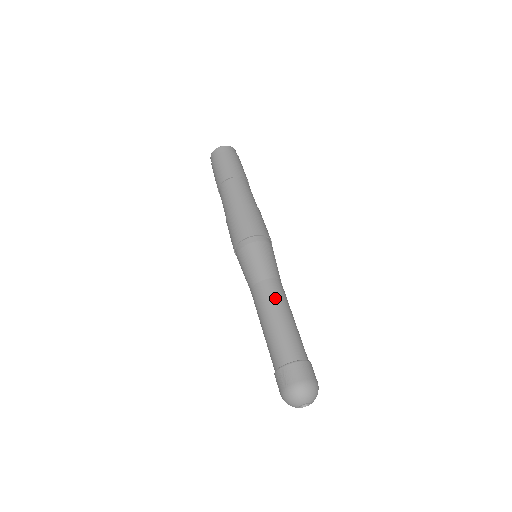
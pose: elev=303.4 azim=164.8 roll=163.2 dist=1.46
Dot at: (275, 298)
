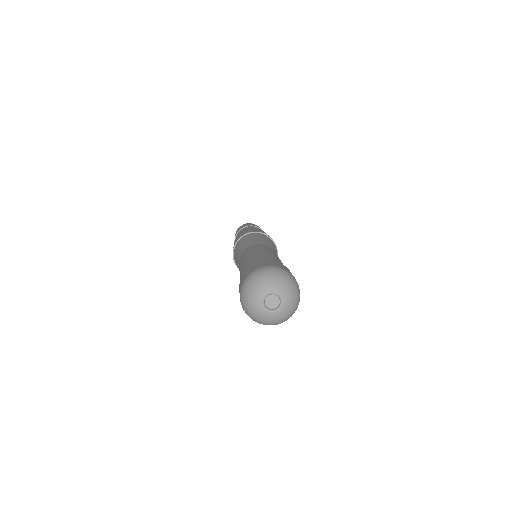
Dot at: (253, 249)
